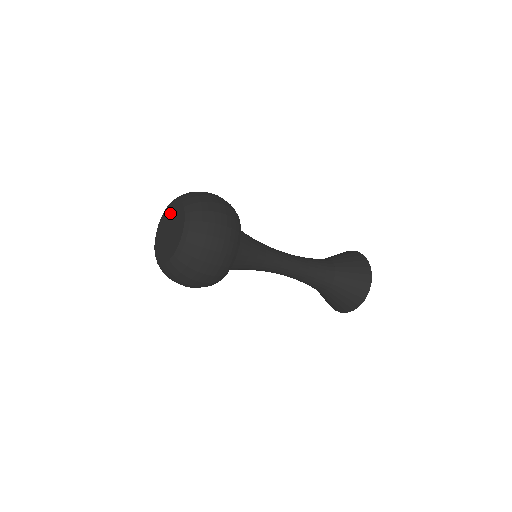
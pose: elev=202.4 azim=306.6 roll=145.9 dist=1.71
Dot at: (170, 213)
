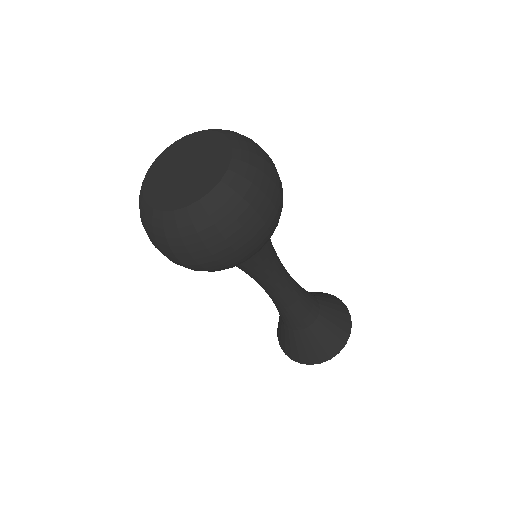
Dot at: (184, 148)
